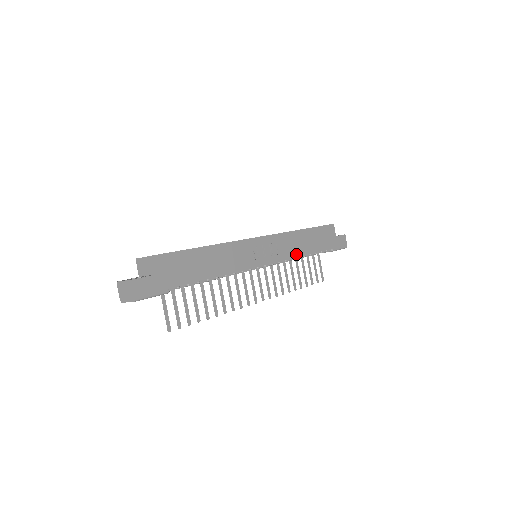
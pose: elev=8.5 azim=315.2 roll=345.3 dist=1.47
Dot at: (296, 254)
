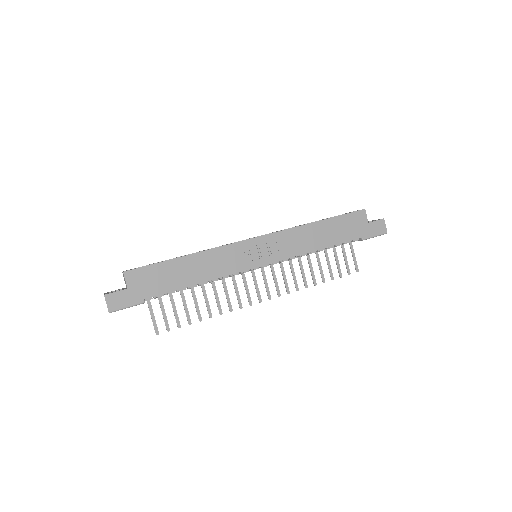
Dot at: (305, 250)
